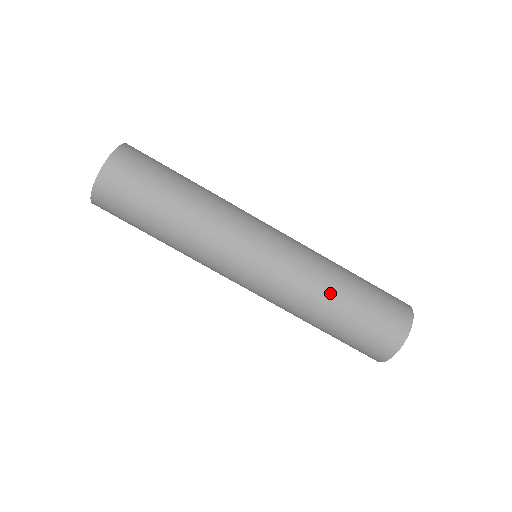
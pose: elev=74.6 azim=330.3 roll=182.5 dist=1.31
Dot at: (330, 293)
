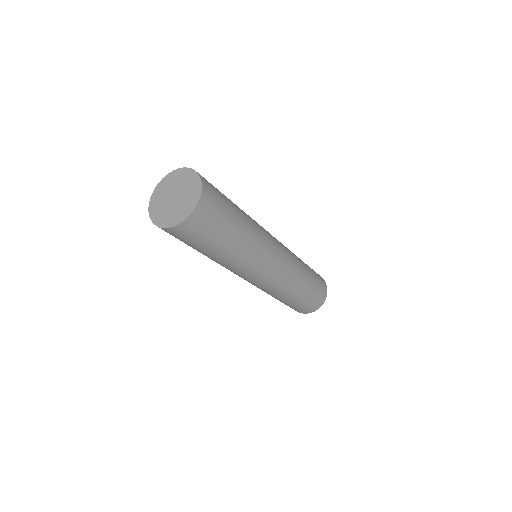
Dot at: occluded
